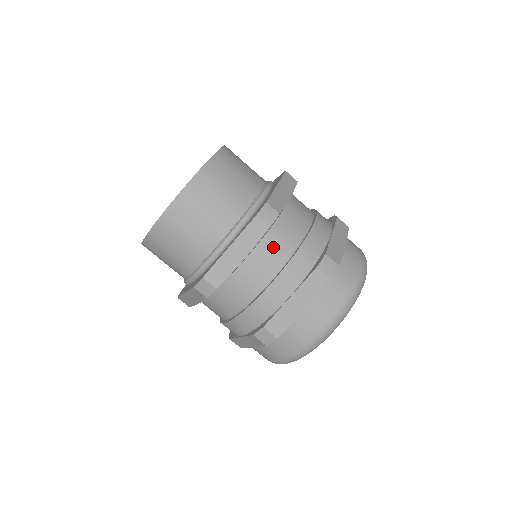
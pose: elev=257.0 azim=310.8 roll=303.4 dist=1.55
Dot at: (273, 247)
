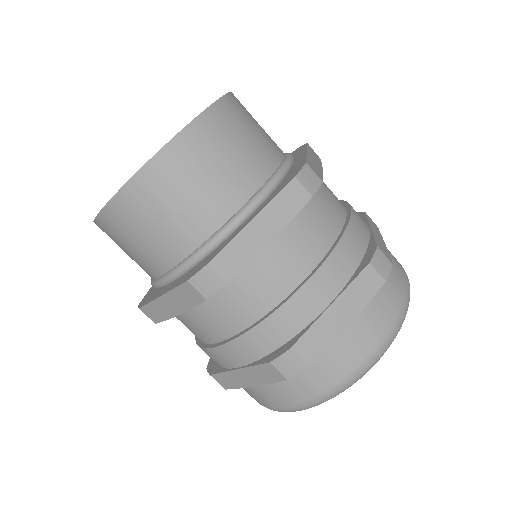
Dot at: (309, 230)
